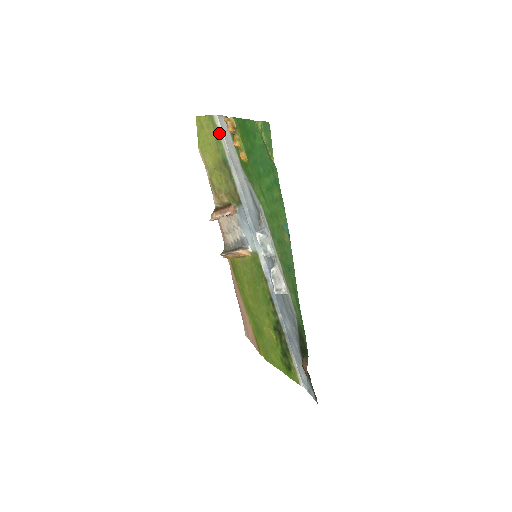
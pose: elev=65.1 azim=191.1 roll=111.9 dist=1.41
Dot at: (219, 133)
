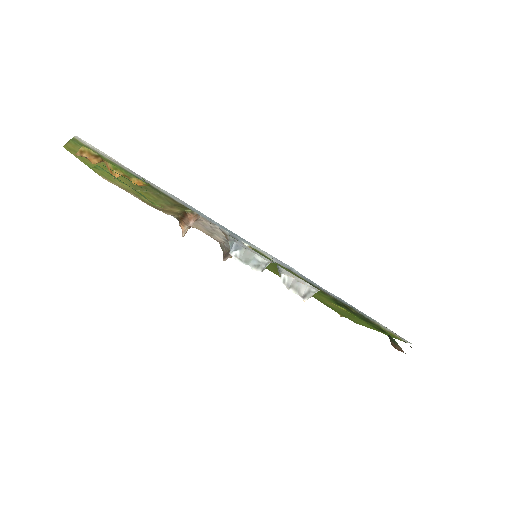
Dot at: (99, 153)
